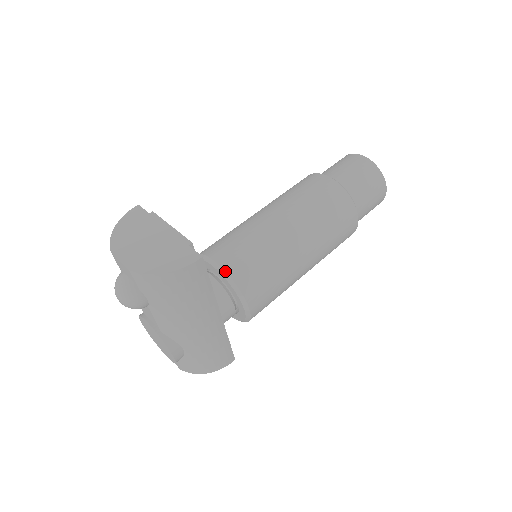
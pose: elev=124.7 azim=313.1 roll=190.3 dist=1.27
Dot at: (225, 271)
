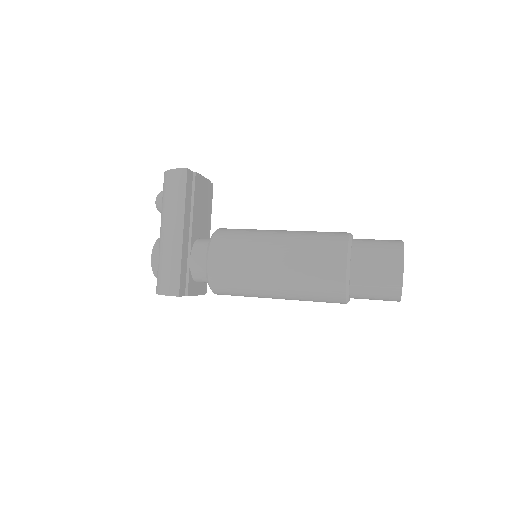
Dot at: (217, 229)
